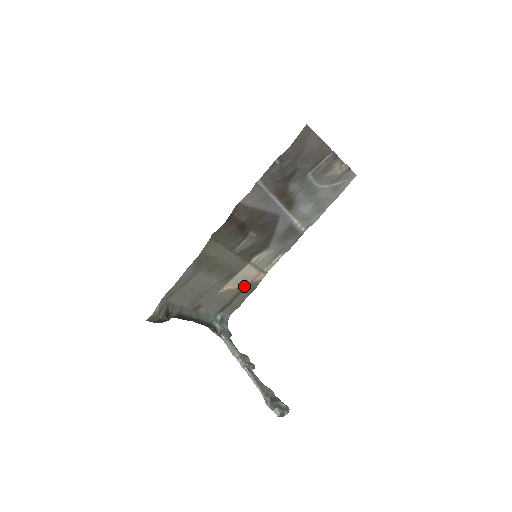
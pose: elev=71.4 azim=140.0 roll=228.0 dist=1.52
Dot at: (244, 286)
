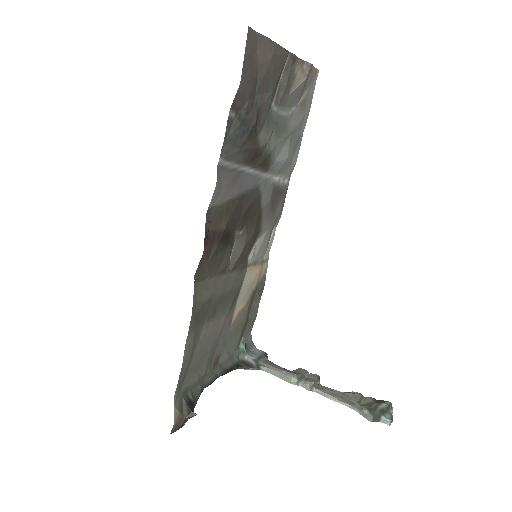
Dot at: (252, 293)
